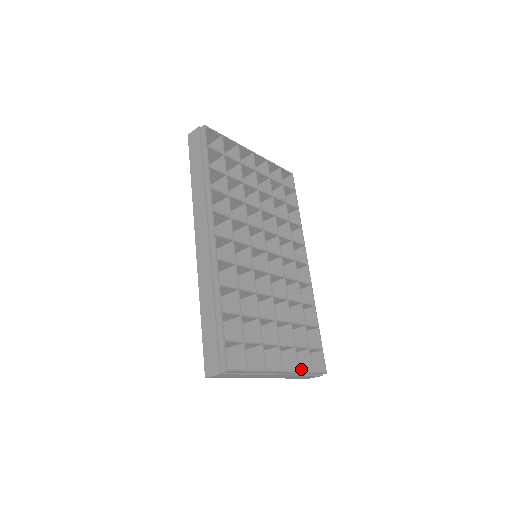
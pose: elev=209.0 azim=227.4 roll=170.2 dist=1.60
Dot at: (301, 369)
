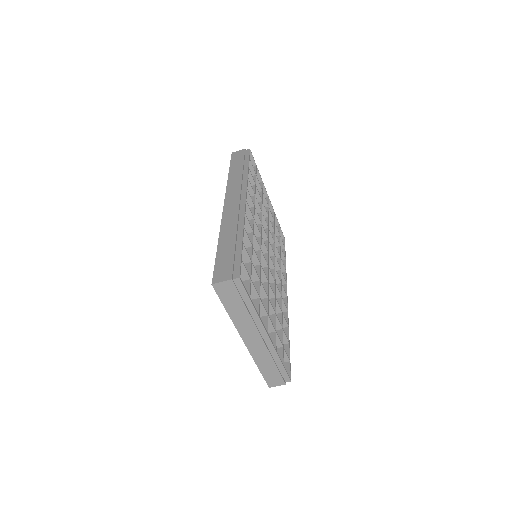
Dot at: occluded
